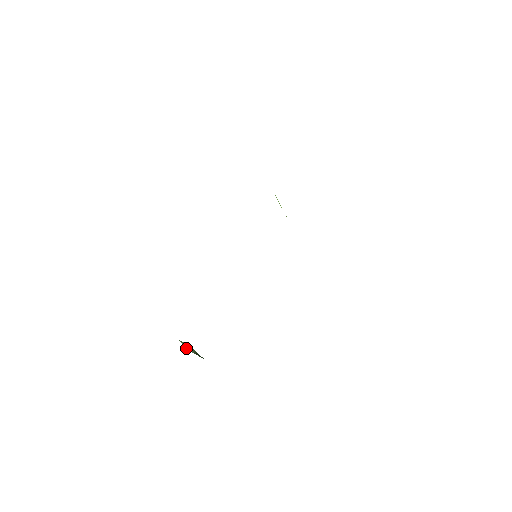
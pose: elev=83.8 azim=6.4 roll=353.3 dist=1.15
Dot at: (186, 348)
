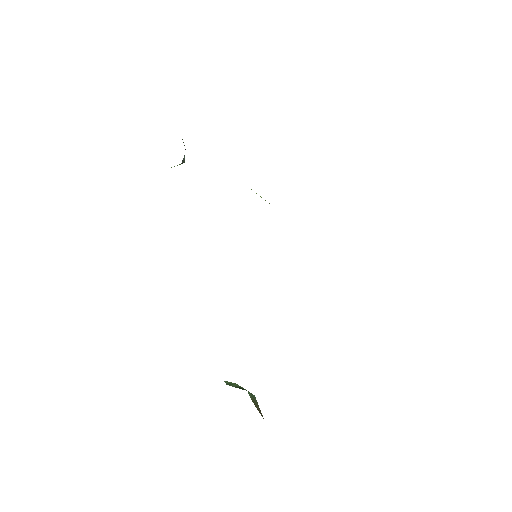
Dot at: (227, 384)
